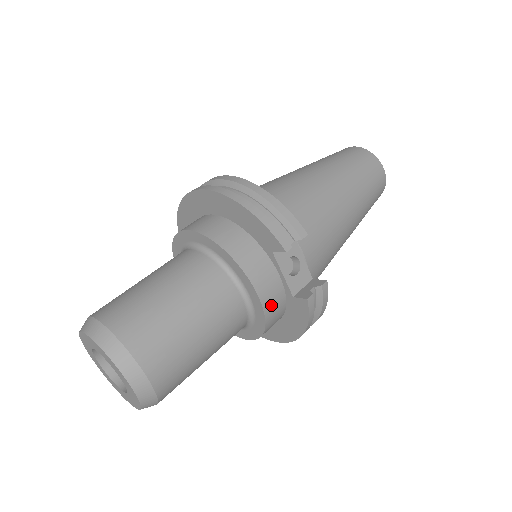
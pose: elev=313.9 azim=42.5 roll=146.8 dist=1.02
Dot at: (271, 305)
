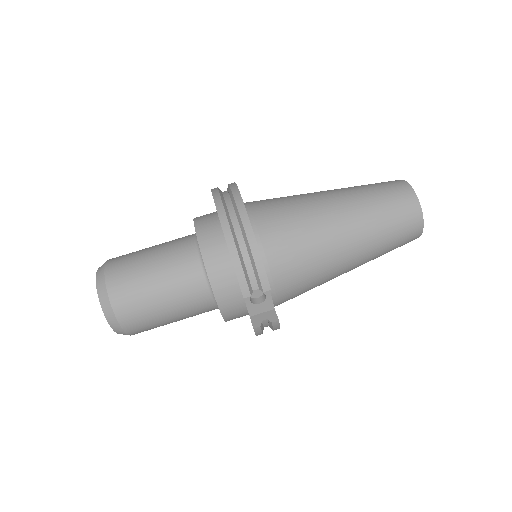
Dot at: (231, 314)
